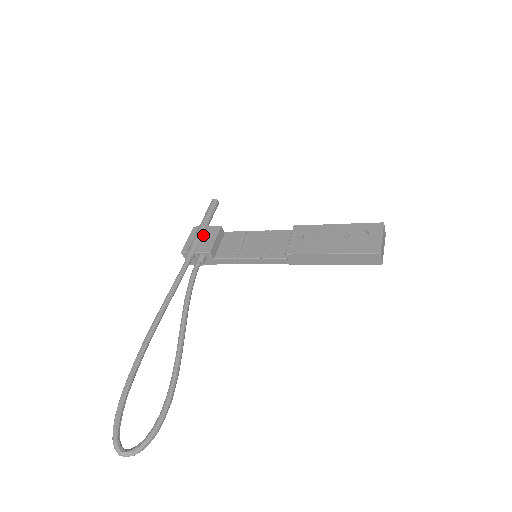
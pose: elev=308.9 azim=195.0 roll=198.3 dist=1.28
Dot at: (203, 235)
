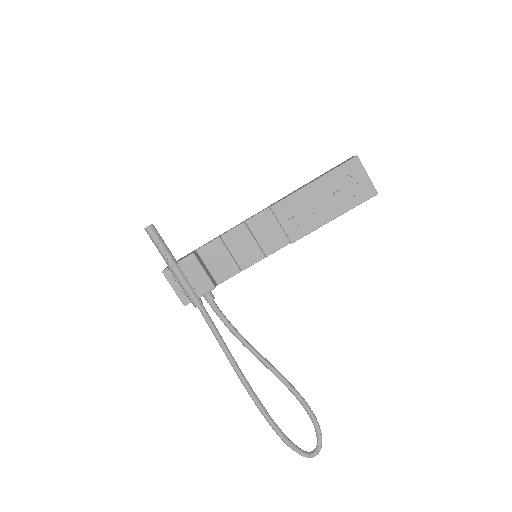
Dot at: (186, 275)
